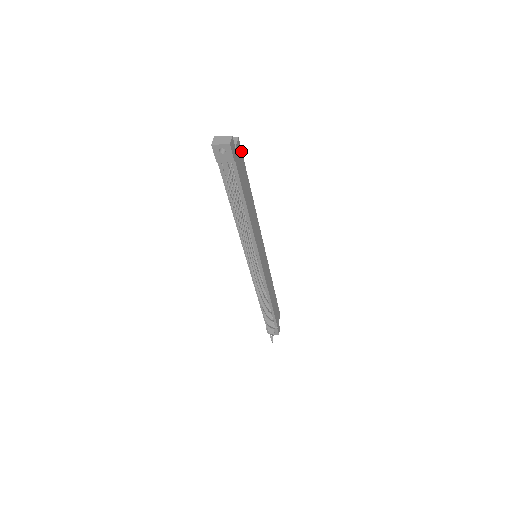
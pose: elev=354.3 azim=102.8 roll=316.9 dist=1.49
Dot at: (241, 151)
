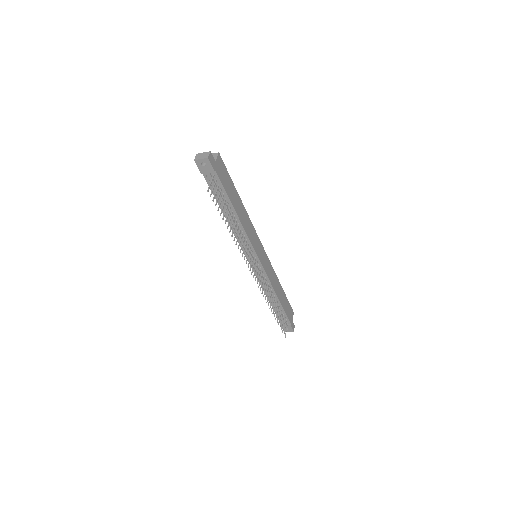
Dot at: (224, 164)
